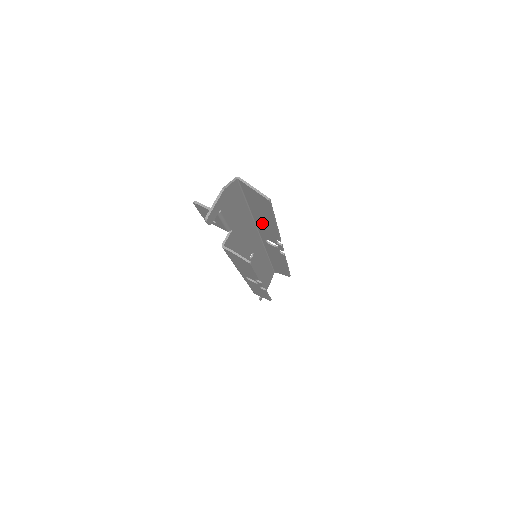
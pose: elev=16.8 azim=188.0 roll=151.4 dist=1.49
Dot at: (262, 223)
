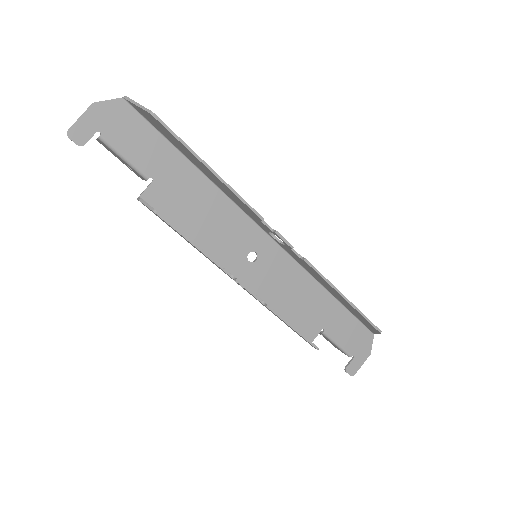
Dot at: (222, 187)
